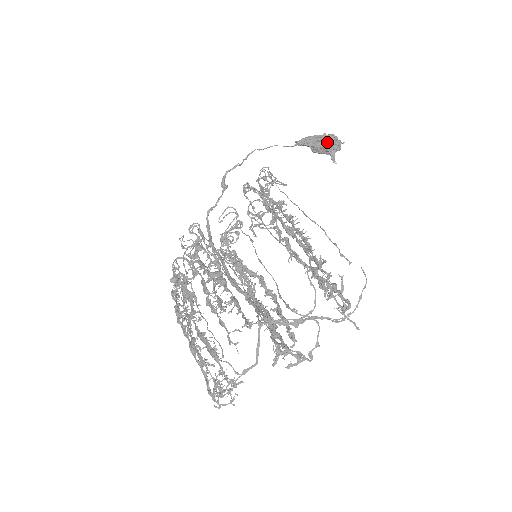
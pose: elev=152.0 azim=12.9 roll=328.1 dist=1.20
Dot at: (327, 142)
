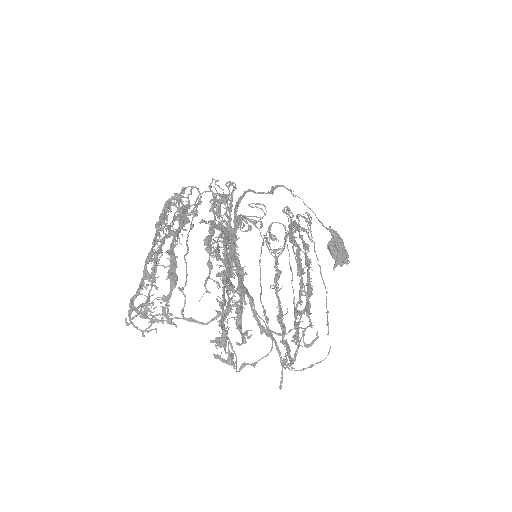
Dot at: (343, 252)
